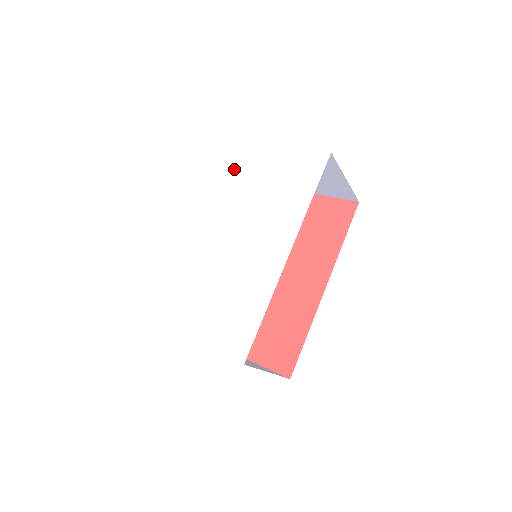
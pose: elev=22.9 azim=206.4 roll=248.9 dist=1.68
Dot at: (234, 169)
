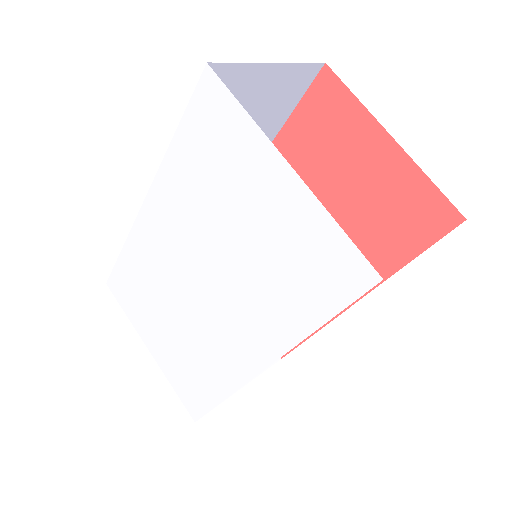
Dot at: (217, 161)
